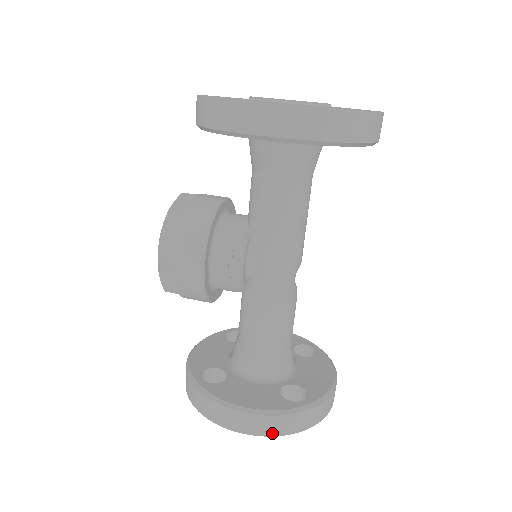
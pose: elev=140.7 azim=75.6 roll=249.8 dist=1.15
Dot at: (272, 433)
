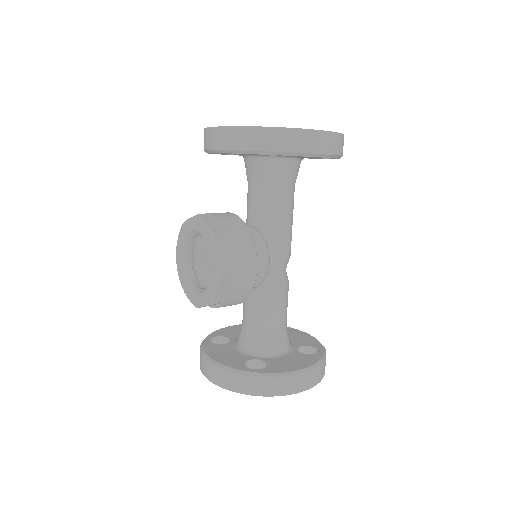
Dot at: (319, 380)
